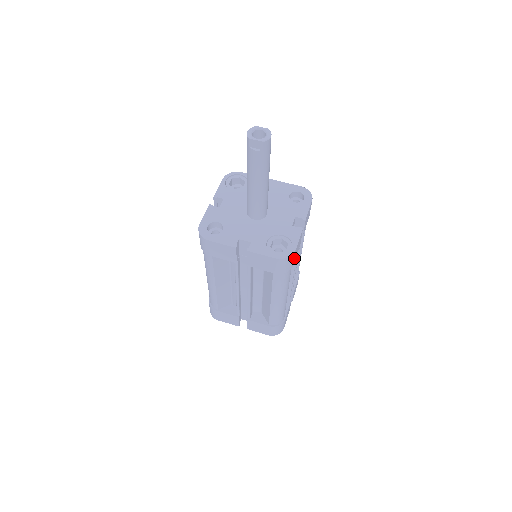
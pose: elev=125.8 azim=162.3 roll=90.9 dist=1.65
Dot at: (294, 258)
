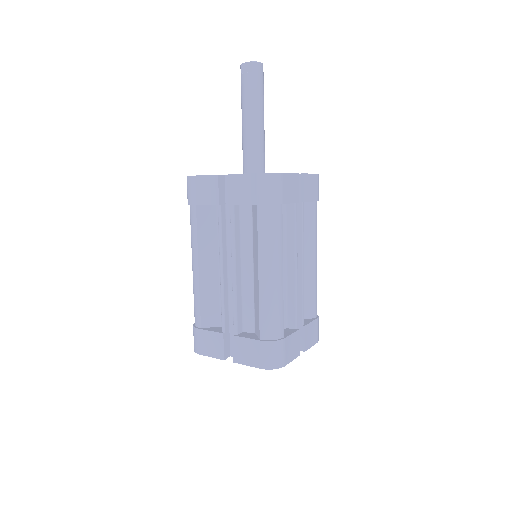
Dot at: (283, 191)
